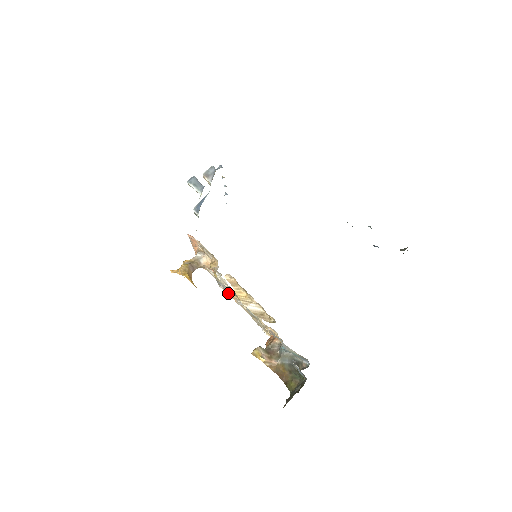
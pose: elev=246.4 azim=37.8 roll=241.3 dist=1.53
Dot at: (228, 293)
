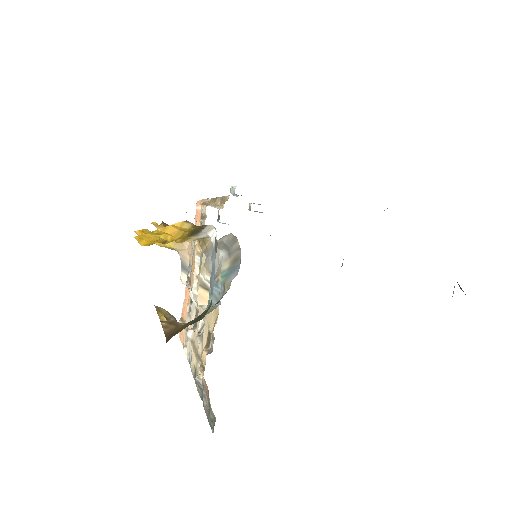
Dot at: (190, 285)
